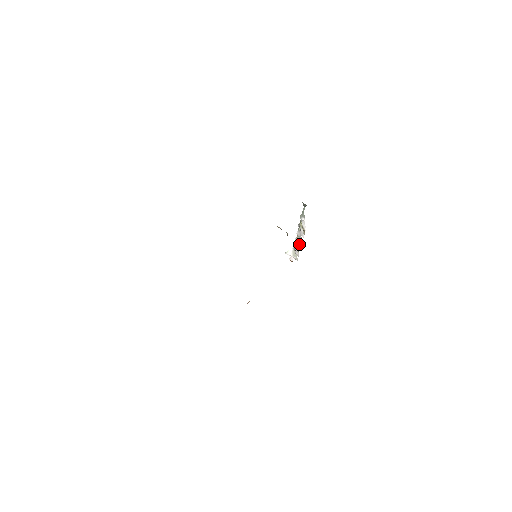
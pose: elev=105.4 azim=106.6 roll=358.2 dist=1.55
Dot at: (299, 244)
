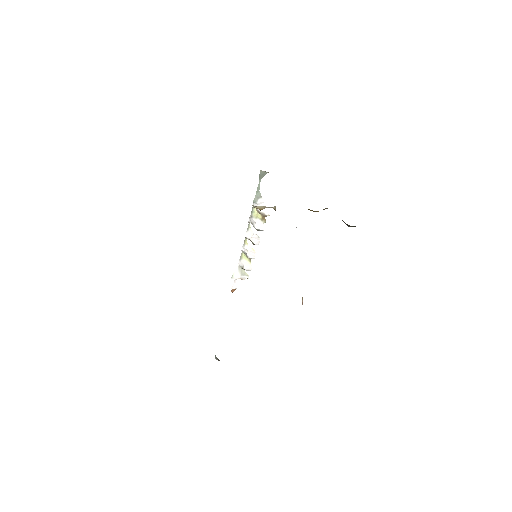
Dot at: (251, 249)
